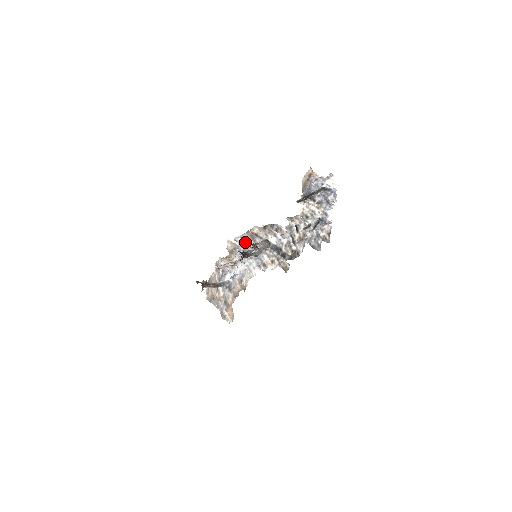
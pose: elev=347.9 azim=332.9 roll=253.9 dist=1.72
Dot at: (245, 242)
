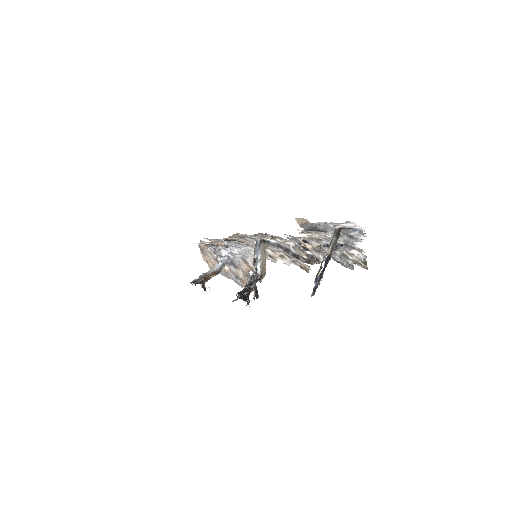
Dot at: occluded
